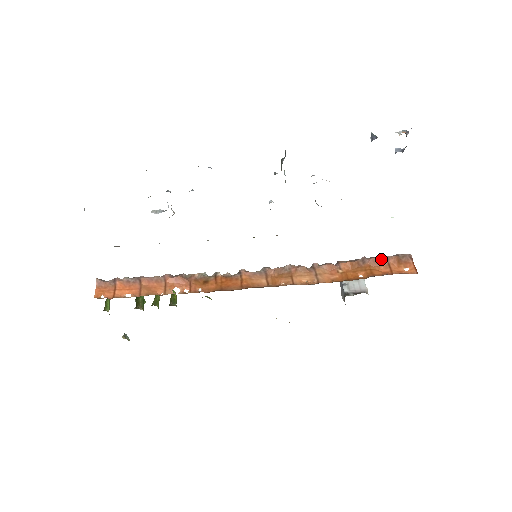
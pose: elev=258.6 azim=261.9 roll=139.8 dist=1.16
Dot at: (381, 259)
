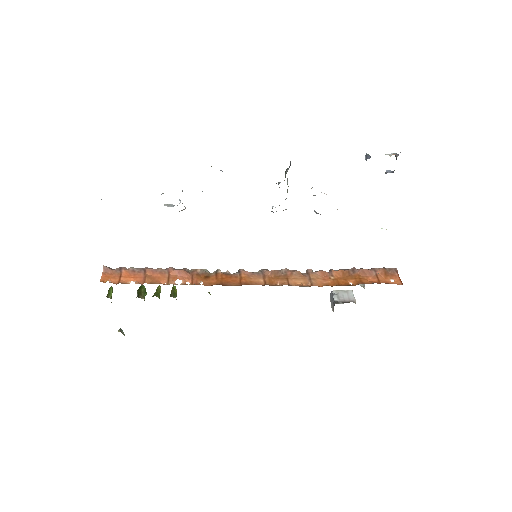
Dot at: (370, 270)
